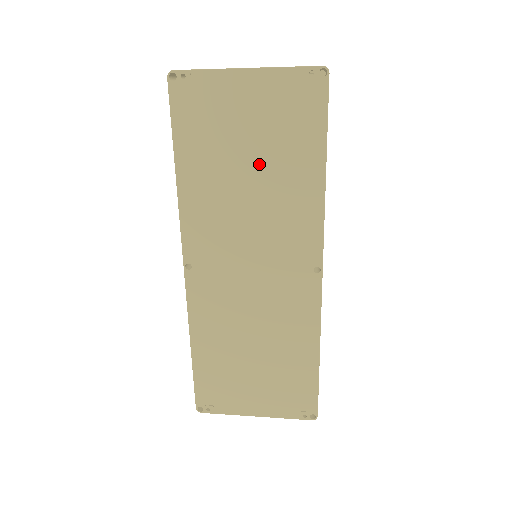
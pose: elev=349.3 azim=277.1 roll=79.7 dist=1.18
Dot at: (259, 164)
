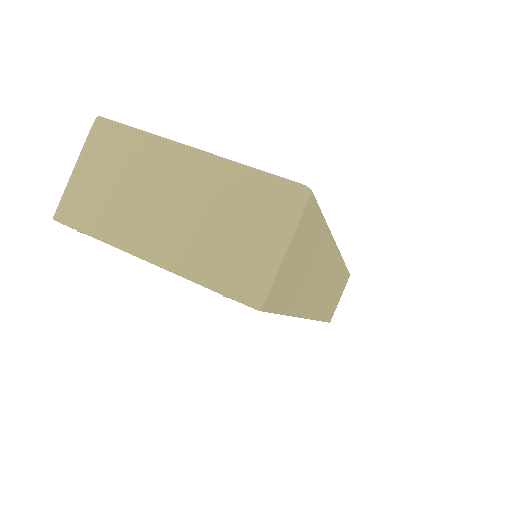
Dot at: occluded
